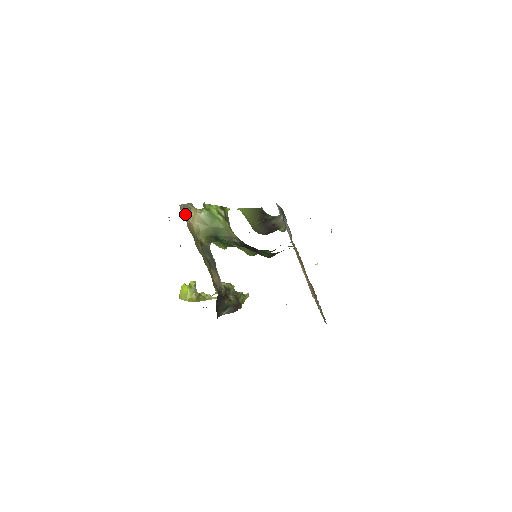
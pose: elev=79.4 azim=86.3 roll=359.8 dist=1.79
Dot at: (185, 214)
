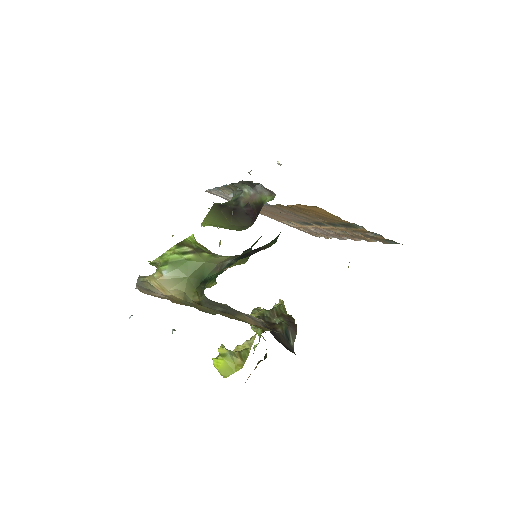
Dot at: (152, 293)
